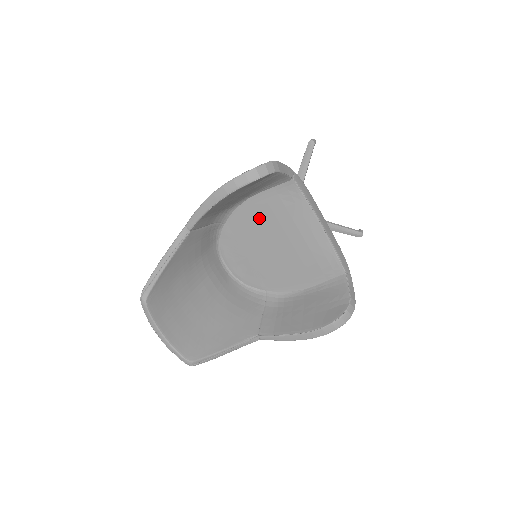
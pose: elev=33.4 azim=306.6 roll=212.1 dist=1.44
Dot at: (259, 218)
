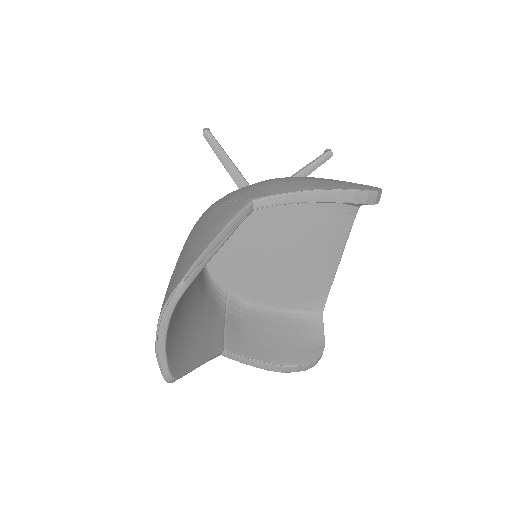
Dot at: (291, 220)
